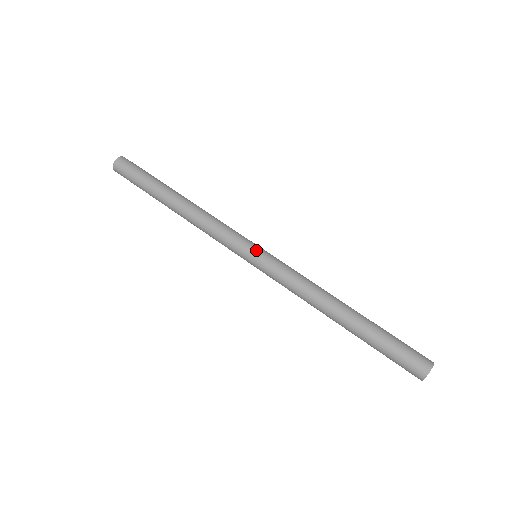
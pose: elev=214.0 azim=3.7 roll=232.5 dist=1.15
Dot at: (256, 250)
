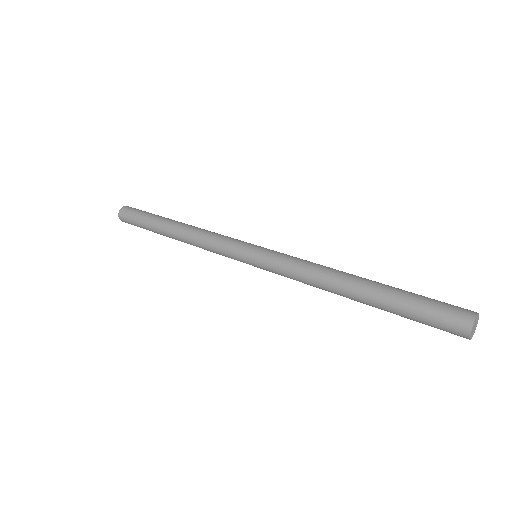
Dot at: (250, 252)
